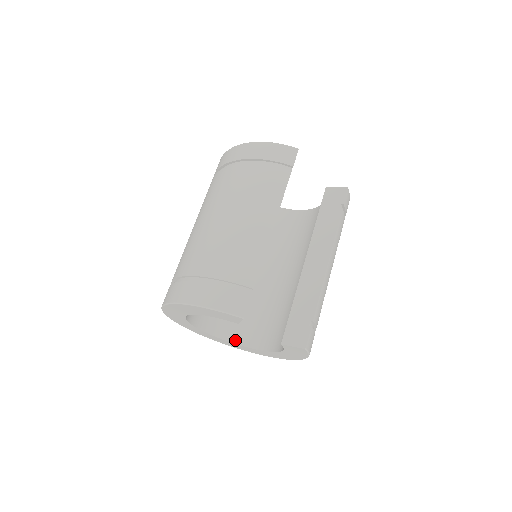
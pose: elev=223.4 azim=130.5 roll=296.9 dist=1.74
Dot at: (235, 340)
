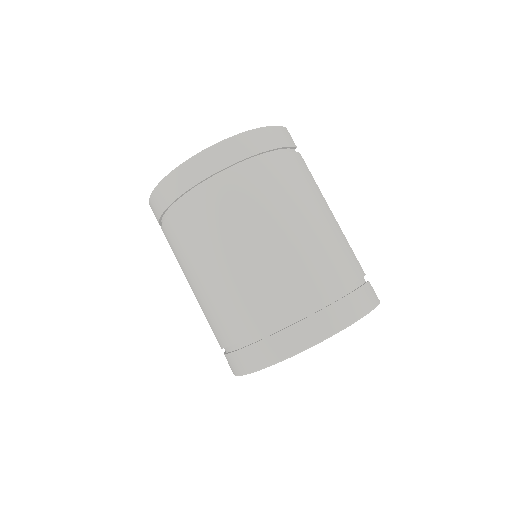
Dot at: occluded
